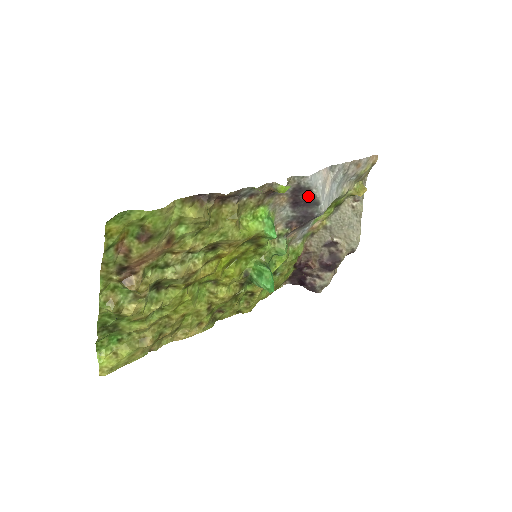
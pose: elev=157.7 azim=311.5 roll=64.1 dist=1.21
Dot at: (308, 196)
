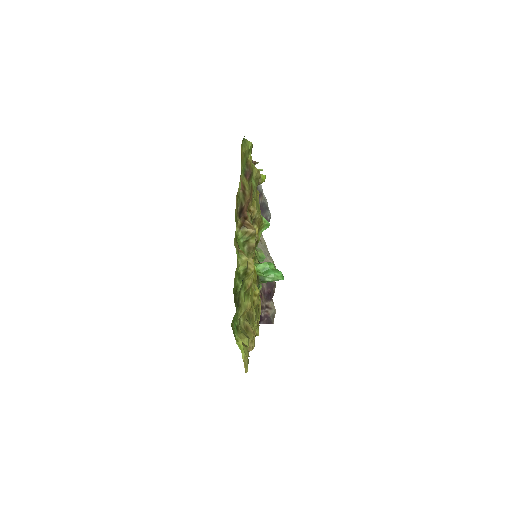
Dot at: (261, 201)
